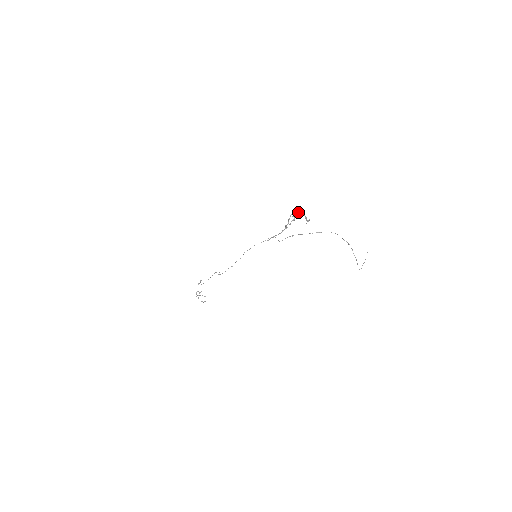
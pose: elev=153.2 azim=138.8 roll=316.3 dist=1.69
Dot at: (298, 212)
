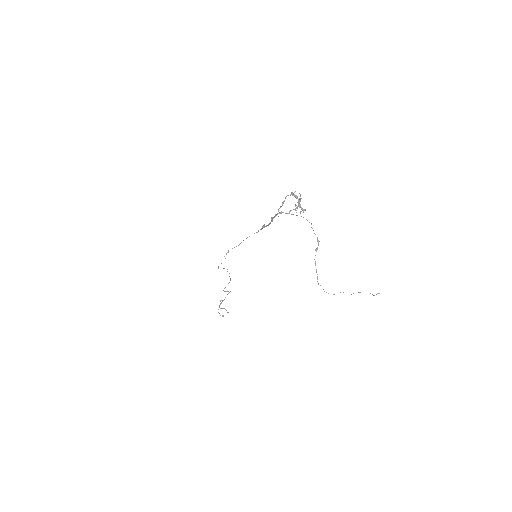
Dot at: occluded
